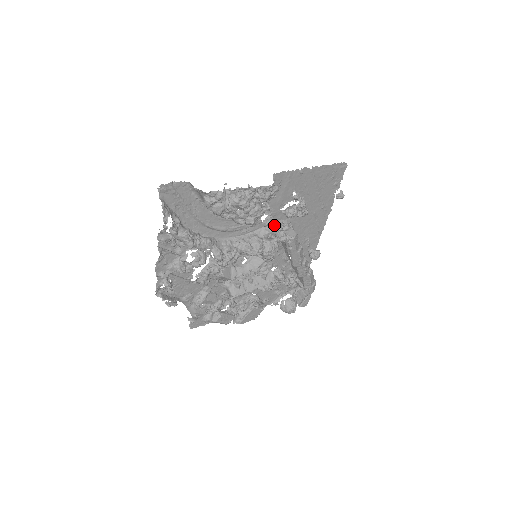
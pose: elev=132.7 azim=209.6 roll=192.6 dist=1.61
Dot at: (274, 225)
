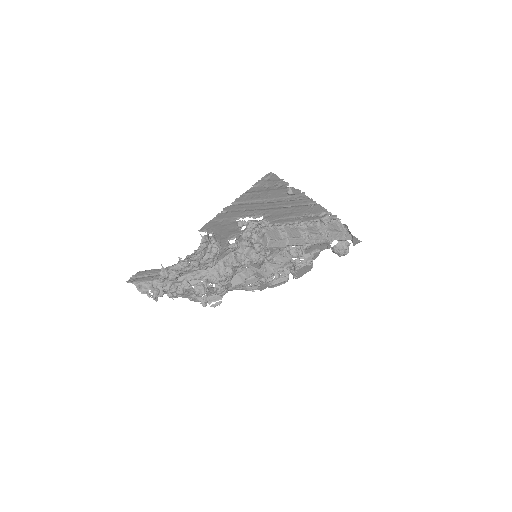
Dot at: occluded
